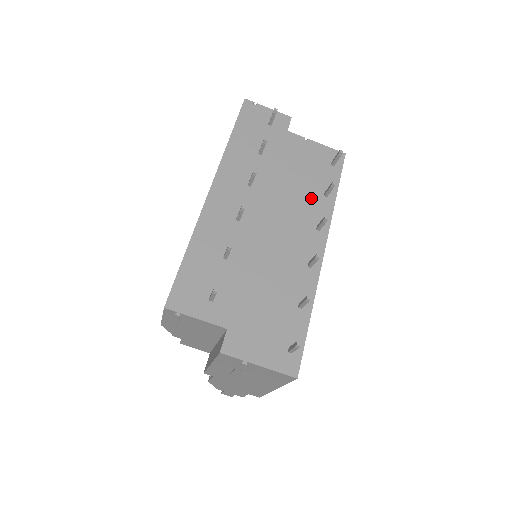
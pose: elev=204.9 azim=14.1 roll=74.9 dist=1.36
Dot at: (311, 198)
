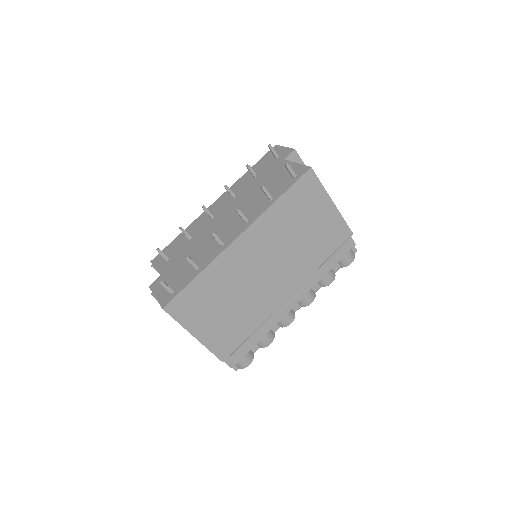
Dot at: (260, 202)
